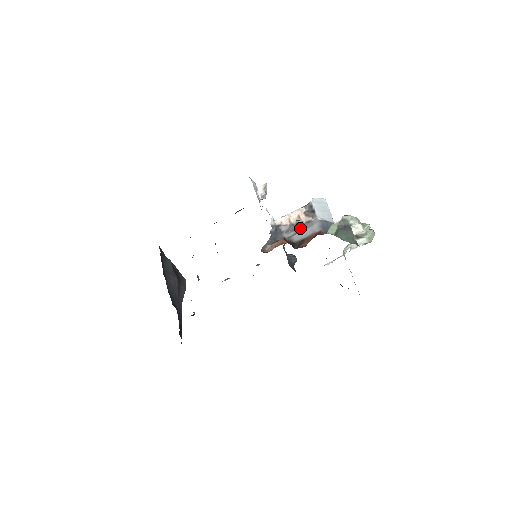
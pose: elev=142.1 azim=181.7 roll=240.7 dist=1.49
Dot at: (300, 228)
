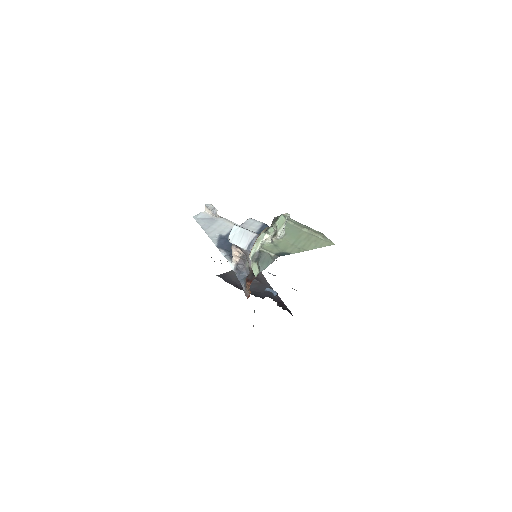
Dot at: (246, 258)
